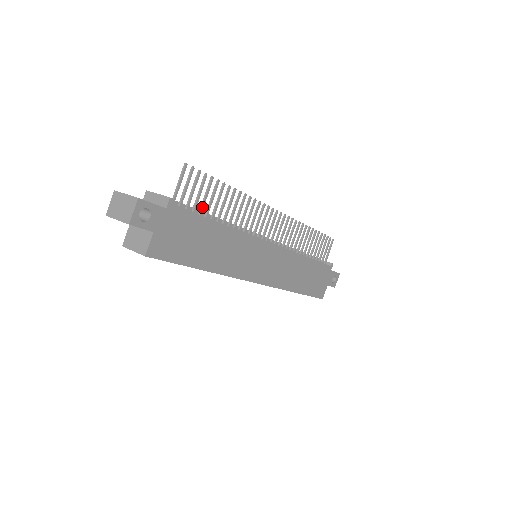
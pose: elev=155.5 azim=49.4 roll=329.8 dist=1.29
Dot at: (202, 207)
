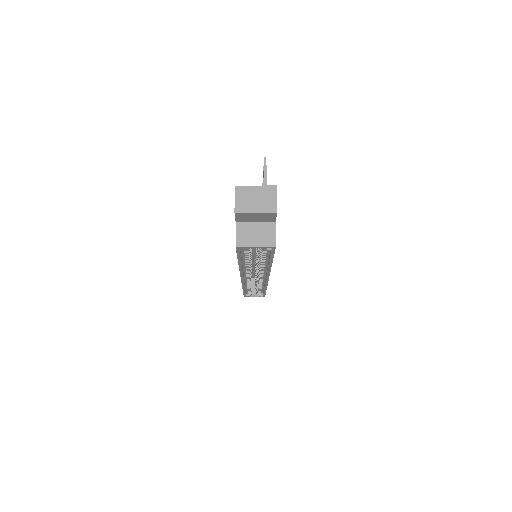
Dot at: occluded
